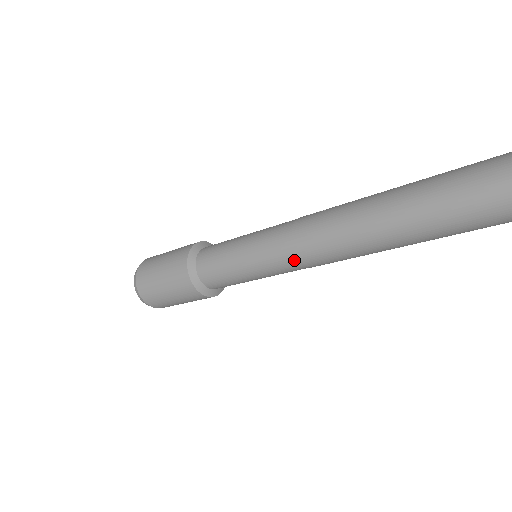
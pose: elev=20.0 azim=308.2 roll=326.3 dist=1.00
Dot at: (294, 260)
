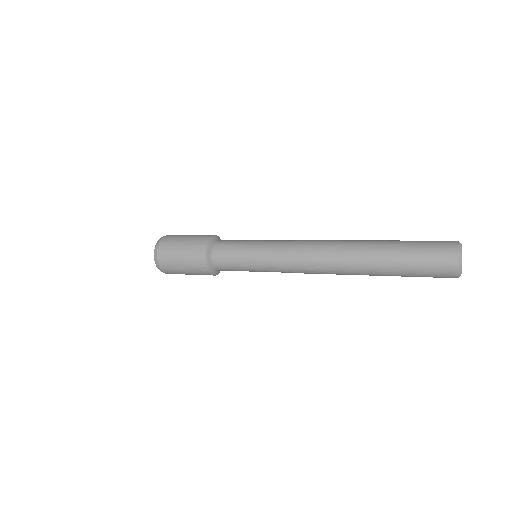
Dot at: (288, 271)
